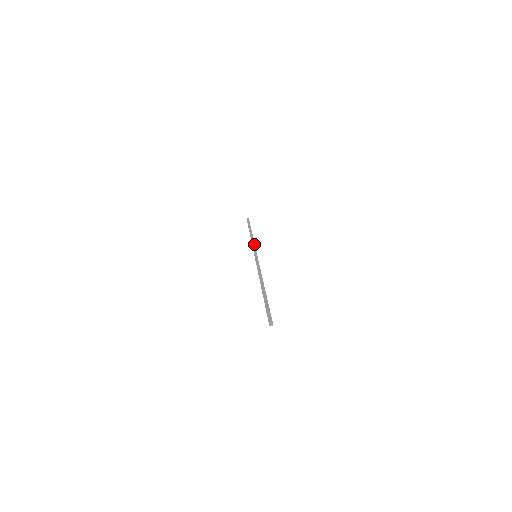
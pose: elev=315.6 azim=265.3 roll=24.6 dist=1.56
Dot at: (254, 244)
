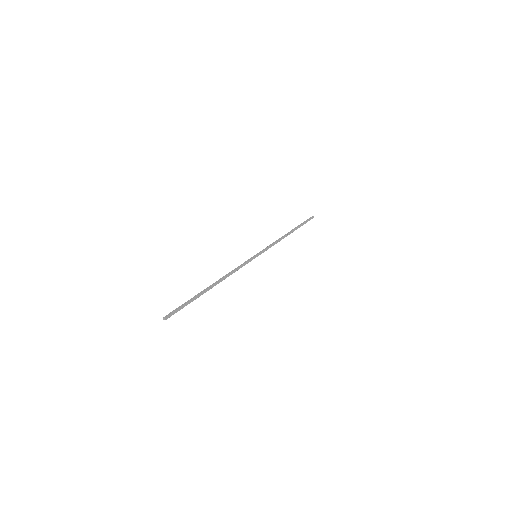
Dot at: (272, 244)
